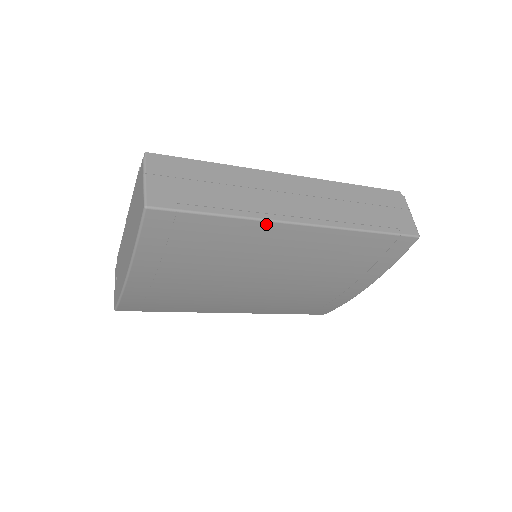
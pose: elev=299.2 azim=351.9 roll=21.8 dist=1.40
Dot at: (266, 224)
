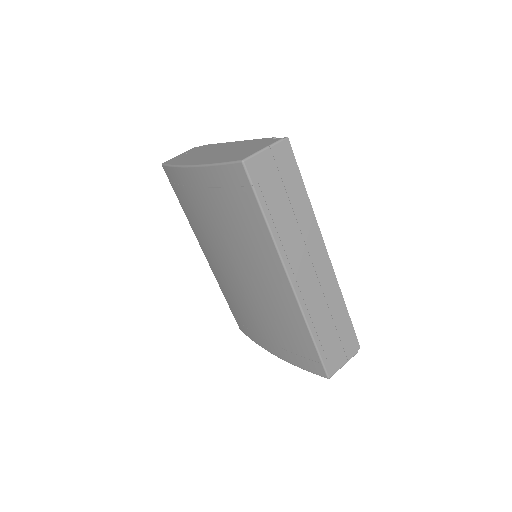
Dot at: (277, 256)
